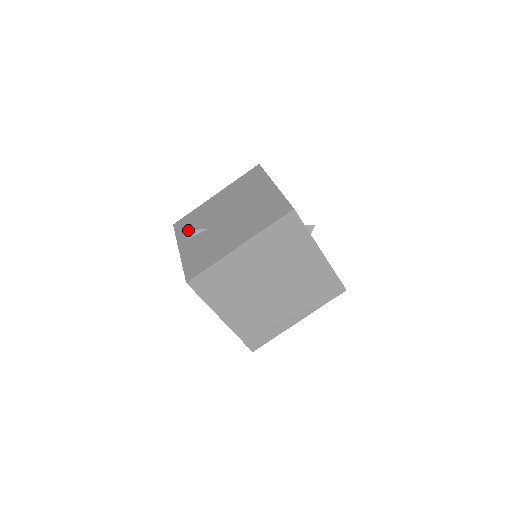
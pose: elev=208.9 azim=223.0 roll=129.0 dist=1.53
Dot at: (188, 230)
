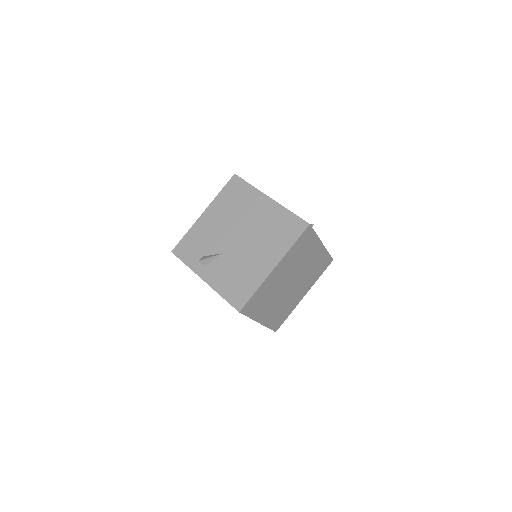
Dot at: (204, 259)
